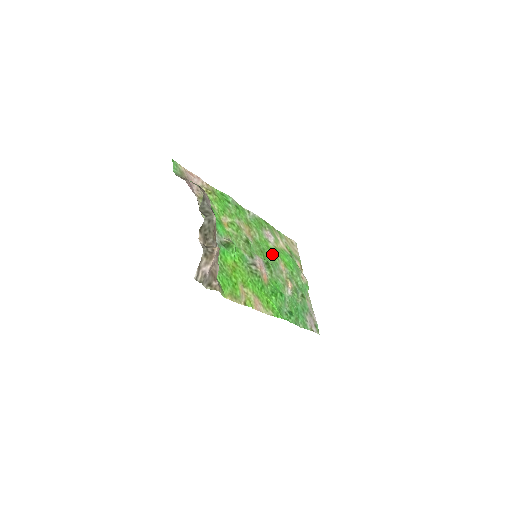
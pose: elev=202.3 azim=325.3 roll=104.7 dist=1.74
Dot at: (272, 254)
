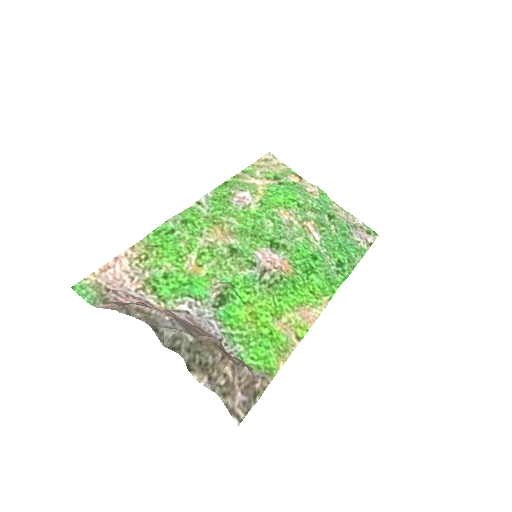
Dot at: (264, 218)
